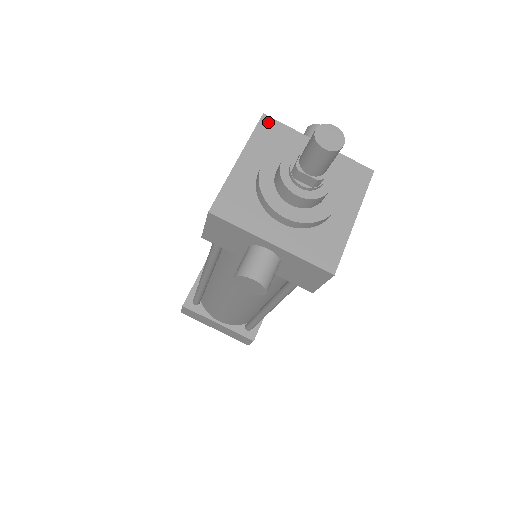
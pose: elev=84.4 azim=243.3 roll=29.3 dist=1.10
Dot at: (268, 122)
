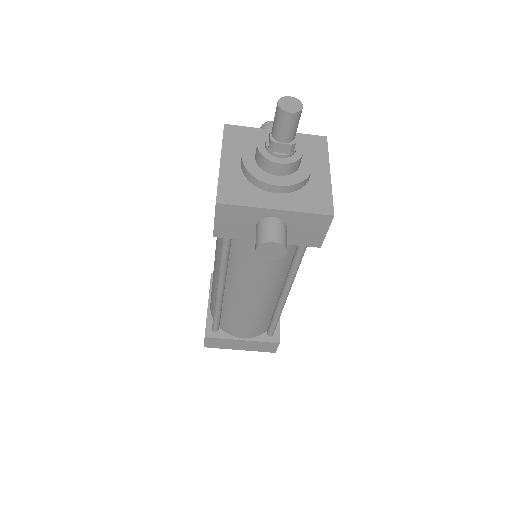
Dot at: (231, 128)
